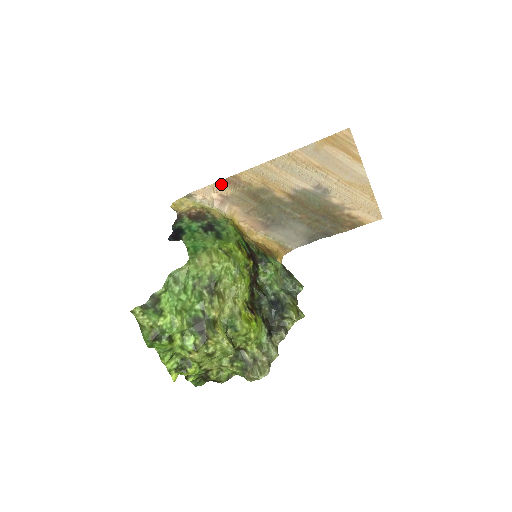
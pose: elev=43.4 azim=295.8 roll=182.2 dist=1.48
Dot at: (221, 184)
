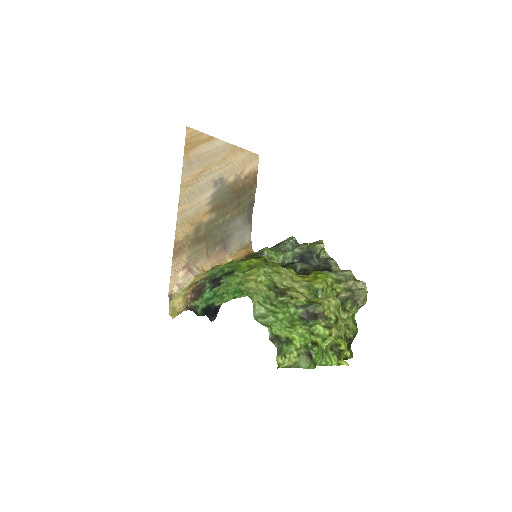
Dot at: (175, 261)
